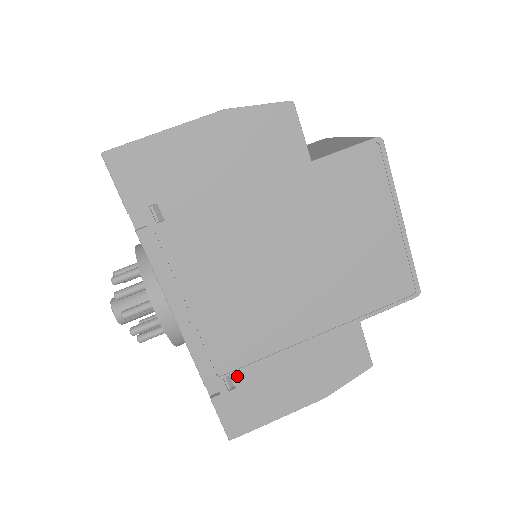
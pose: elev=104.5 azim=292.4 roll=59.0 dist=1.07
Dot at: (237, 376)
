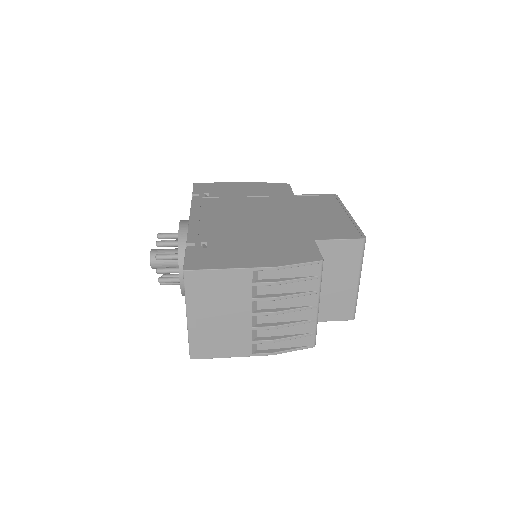
Dot at: (212, 244)
